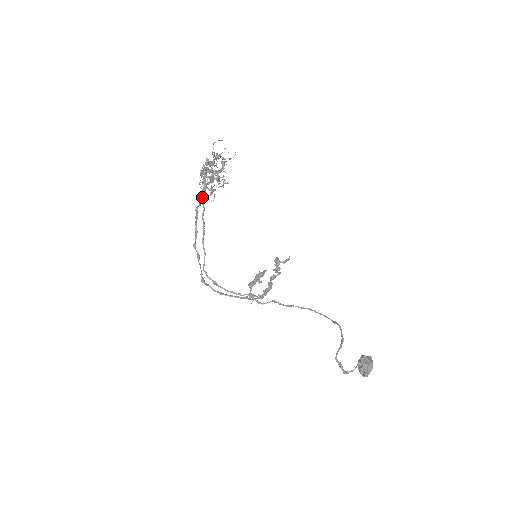
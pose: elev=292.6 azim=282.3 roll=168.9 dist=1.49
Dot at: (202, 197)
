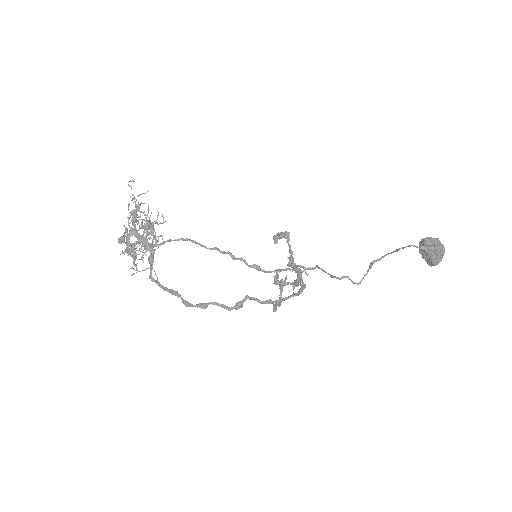
Dot at: (152, 244)
